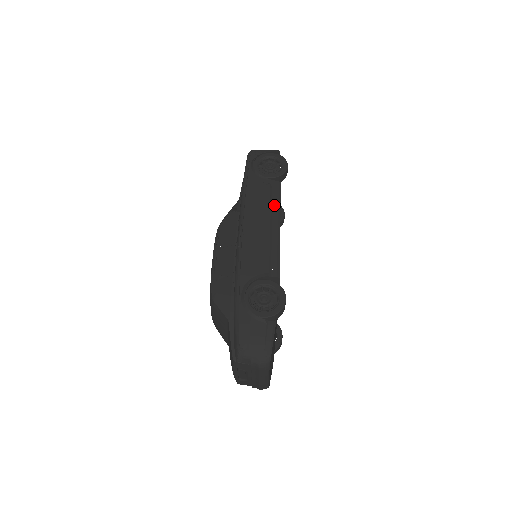
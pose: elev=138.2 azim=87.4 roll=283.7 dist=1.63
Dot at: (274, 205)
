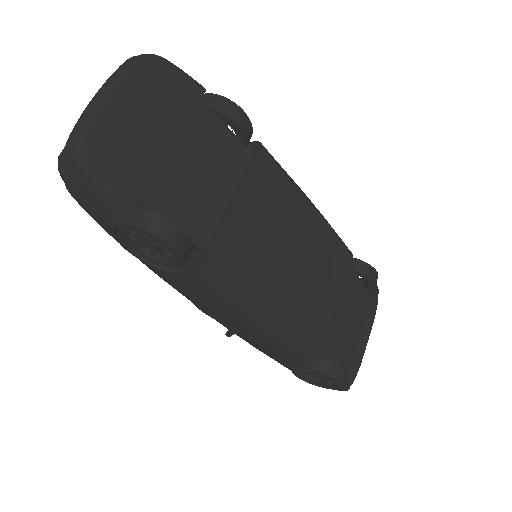
Dot at: occluded
